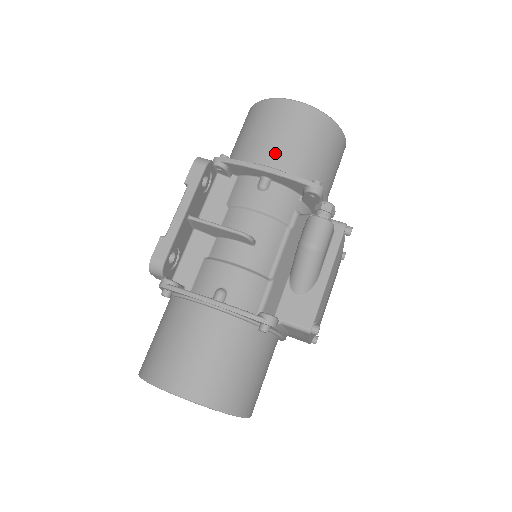
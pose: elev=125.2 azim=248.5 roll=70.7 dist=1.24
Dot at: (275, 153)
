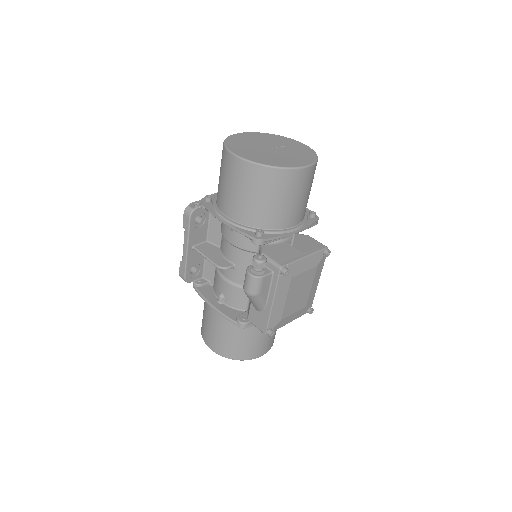
Dot at: (229, 205)
